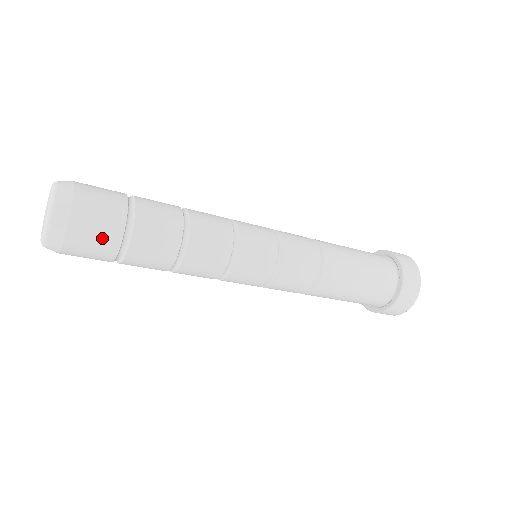
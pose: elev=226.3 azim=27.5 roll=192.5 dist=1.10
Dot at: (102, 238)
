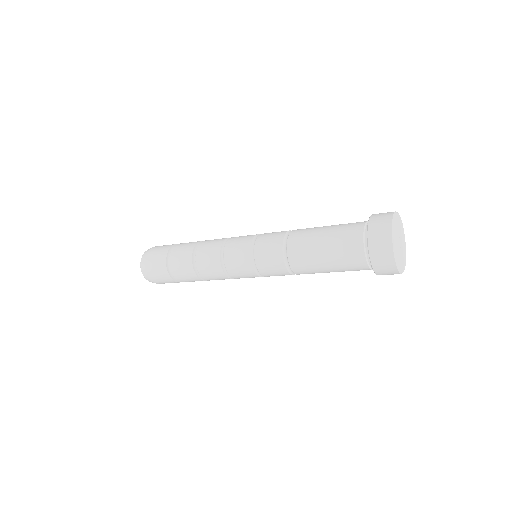
Dot at: (167, 281)
